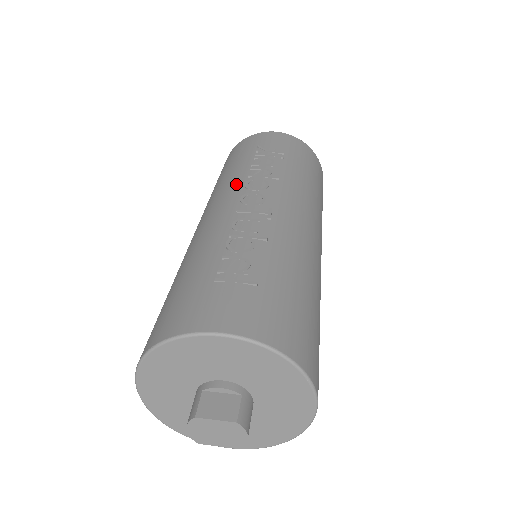
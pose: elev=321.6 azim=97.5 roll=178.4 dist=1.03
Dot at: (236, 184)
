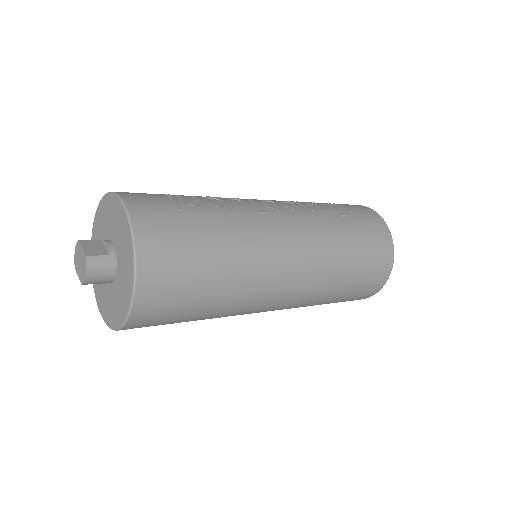
Dot at: occluded
